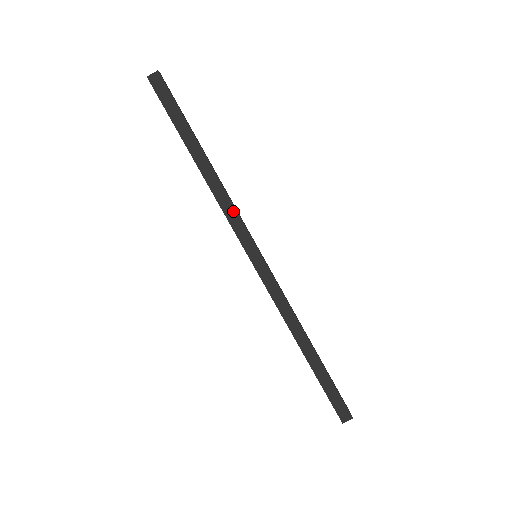
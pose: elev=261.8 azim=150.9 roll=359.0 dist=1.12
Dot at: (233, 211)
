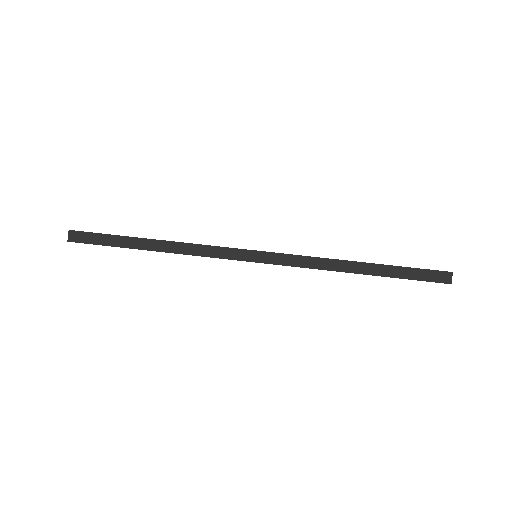
Dot at: (207, 248)
